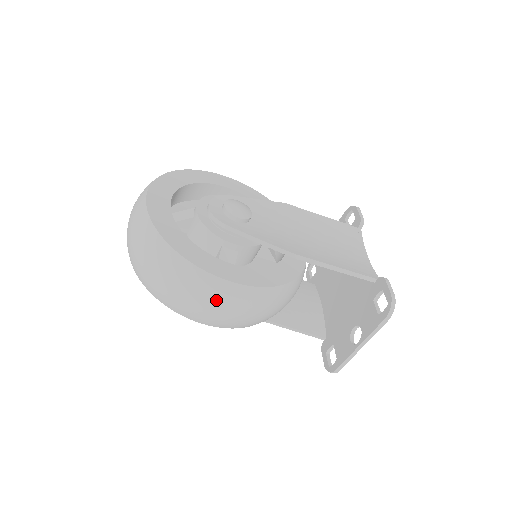
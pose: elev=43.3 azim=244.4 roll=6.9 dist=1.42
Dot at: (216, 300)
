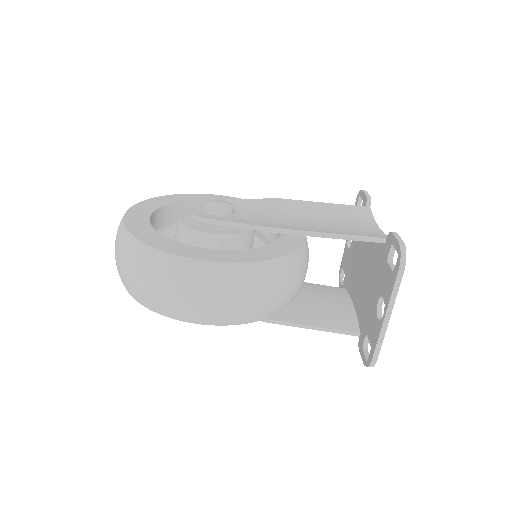
Dot at: (195, 285)
